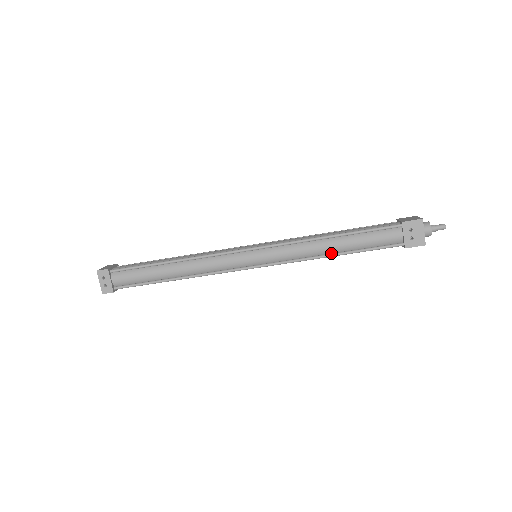
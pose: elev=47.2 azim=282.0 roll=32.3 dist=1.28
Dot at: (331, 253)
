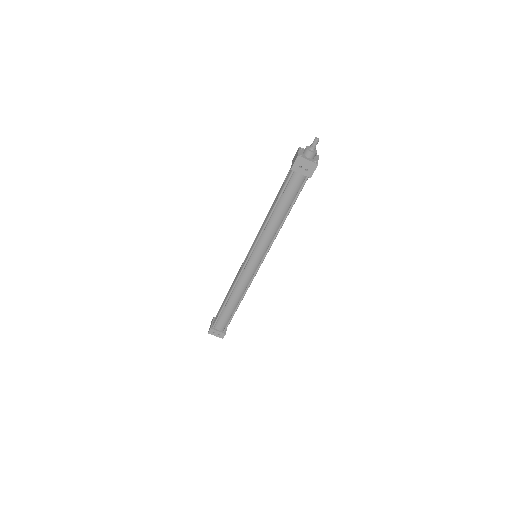
Dot at: (282, 220)
